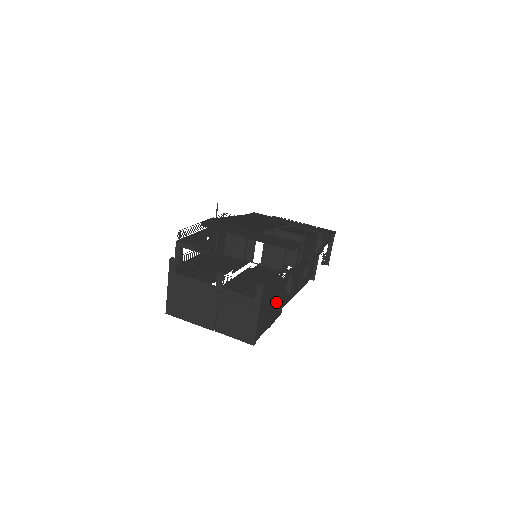
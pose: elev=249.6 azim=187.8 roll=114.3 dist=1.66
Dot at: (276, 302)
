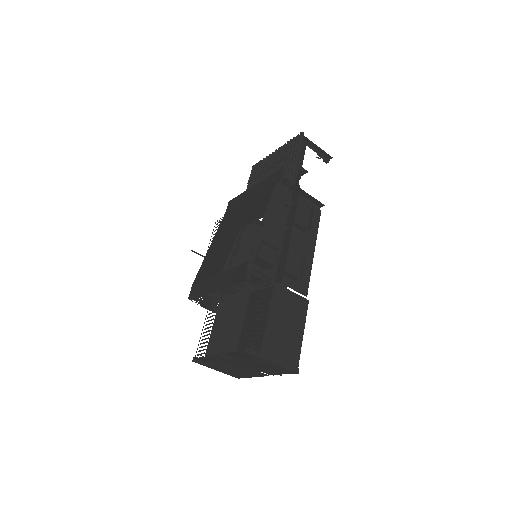
Dot at: (287, 313)
